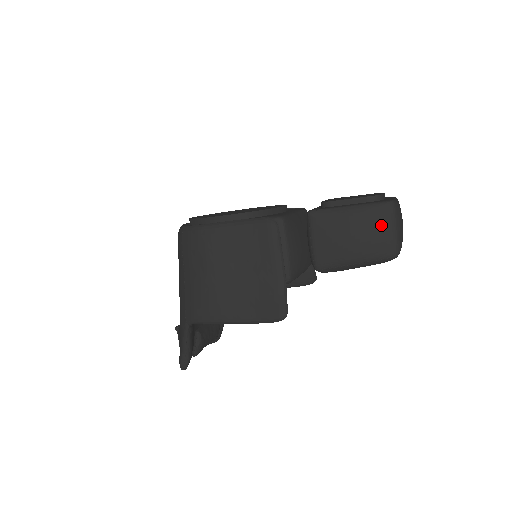
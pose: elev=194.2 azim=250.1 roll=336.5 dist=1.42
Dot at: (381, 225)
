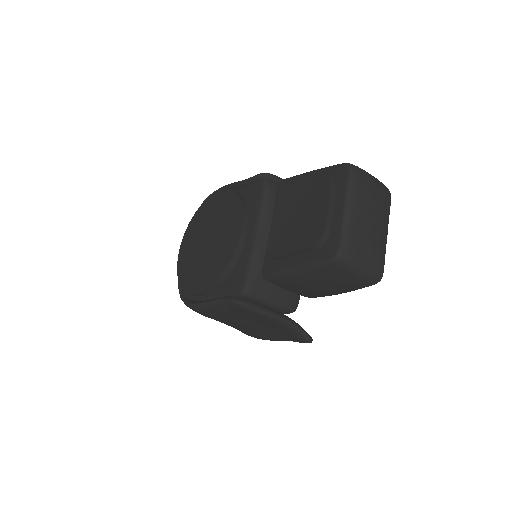
Dot at: (341, 277)
